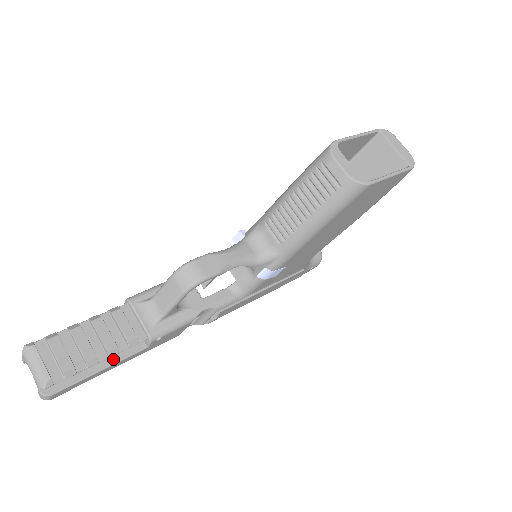
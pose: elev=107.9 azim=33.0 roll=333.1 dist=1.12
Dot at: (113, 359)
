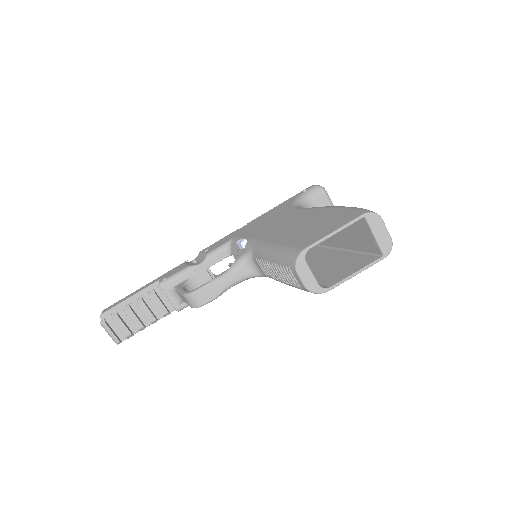
Dot at: occluded
